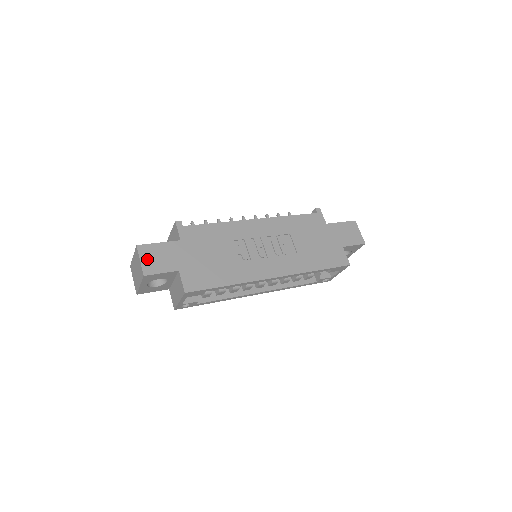
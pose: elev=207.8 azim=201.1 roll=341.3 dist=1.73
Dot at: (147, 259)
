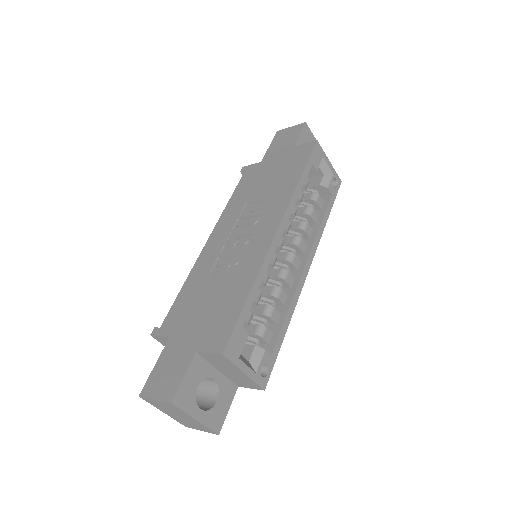
Dot at: (159, 389)
